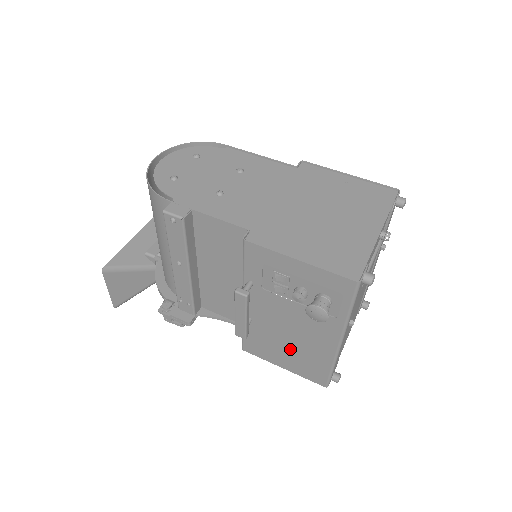
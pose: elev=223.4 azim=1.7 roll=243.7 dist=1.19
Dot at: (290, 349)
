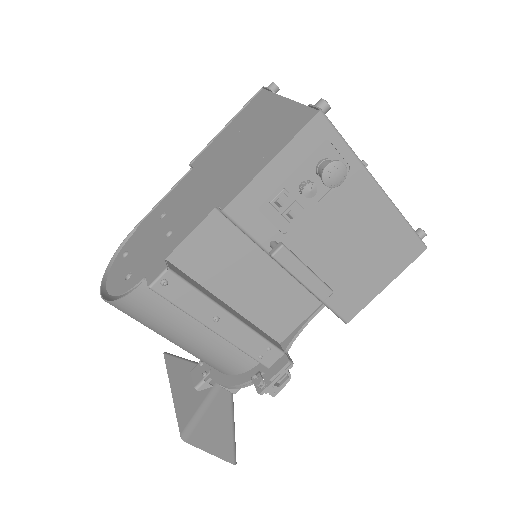
Dot at: (367, 258)
